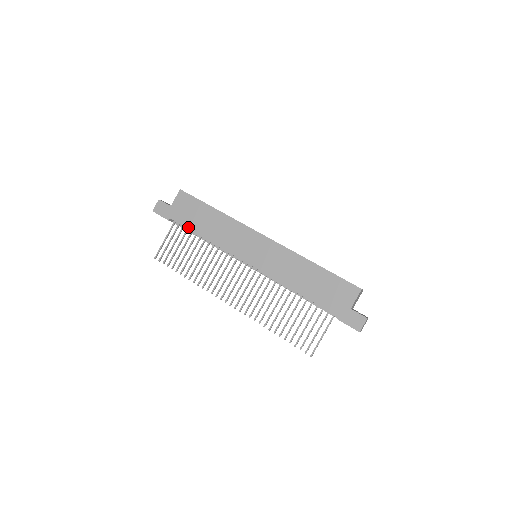
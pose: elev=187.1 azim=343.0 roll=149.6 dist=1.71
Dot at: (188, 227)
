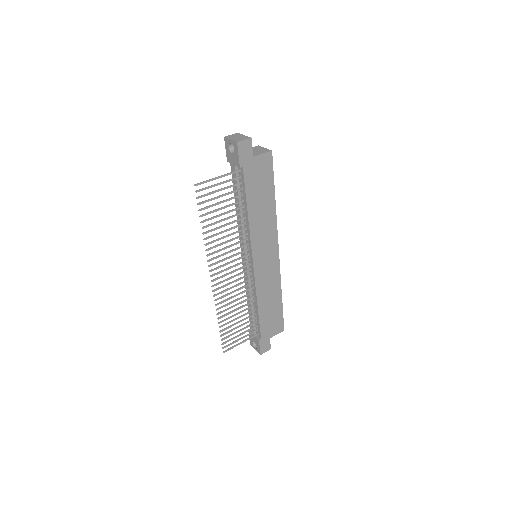
Dot at: (247, 192)
